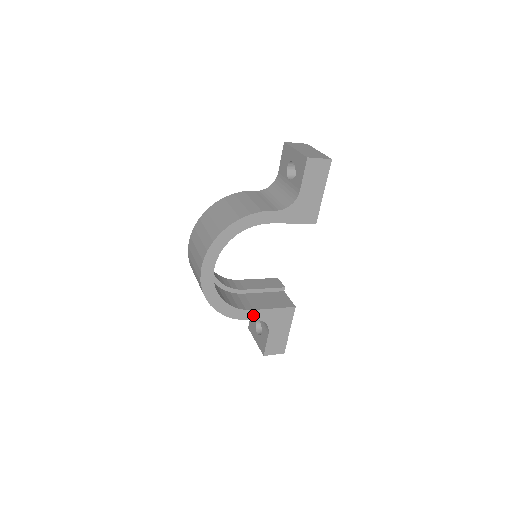
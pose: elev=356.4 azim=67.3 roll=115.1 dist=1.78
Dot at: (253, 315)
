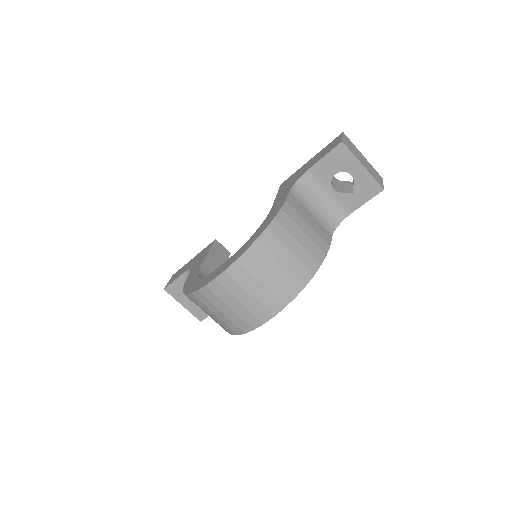
Dot at: occluded
